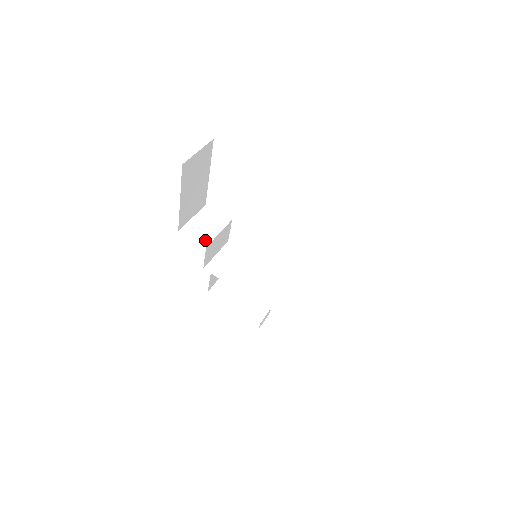
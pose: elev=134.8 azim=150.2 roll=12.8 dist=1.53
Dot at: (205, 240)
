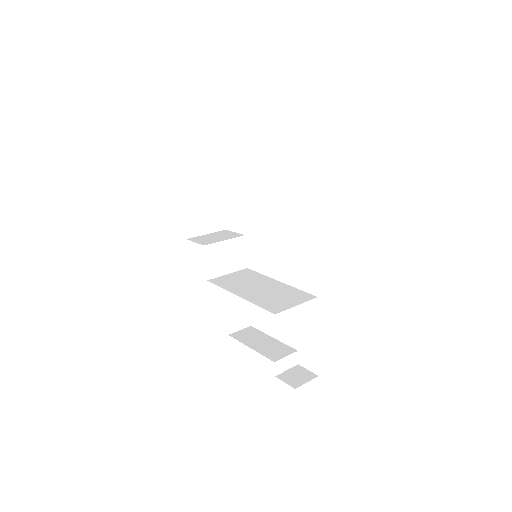
Dot at: (207, 243)
